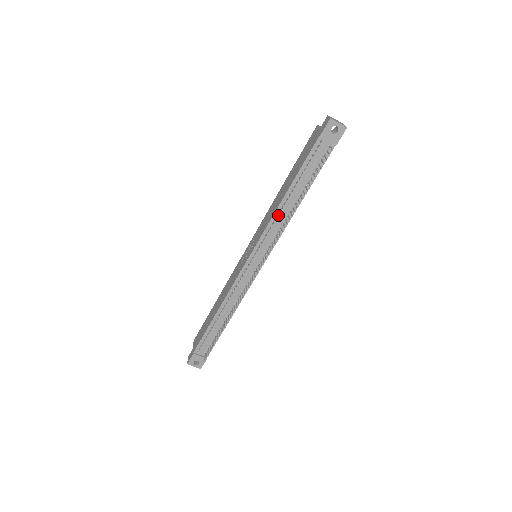
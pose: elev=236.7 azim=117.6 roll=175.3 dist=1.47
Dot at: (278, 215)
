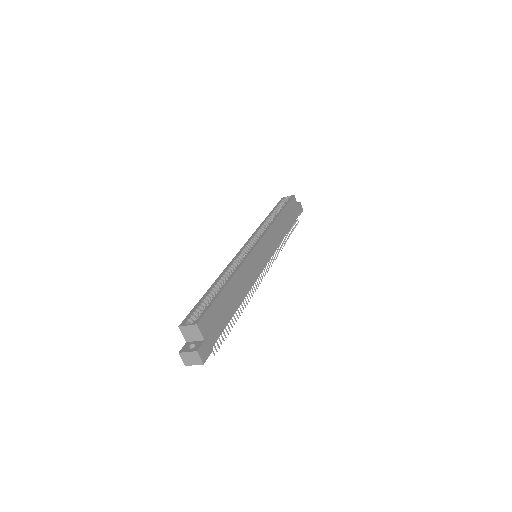
Dot at: occluded
